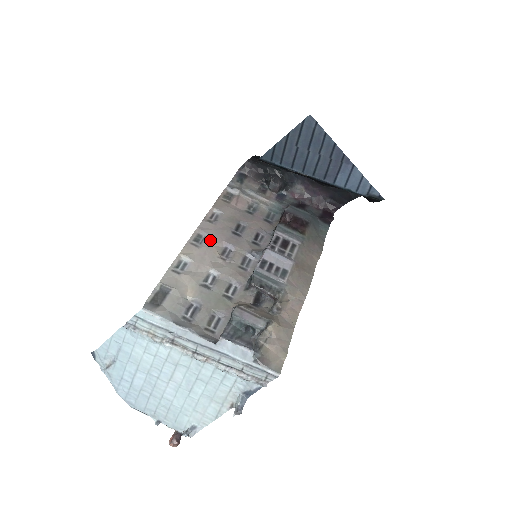
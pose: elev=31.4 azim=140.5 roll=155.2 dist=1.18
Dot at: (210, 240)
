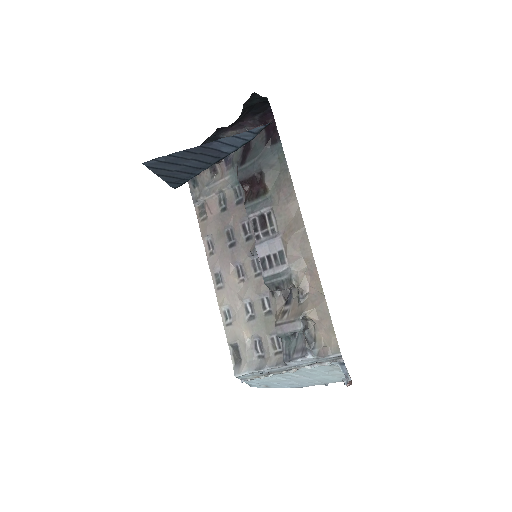
Dot at: (224, 272)
